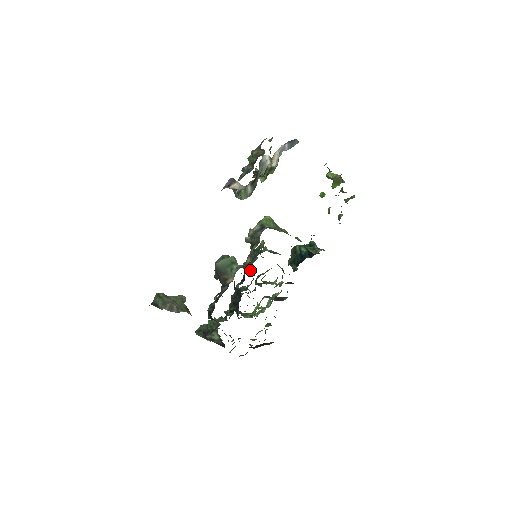
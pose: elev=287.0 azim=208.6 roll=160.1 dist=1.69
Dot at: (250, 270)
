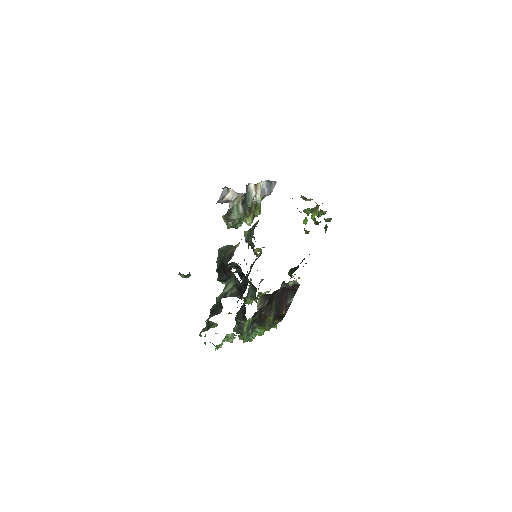
Dot at: (251, 294)
